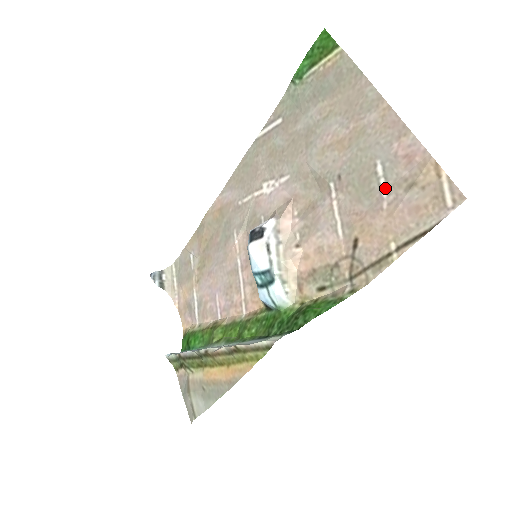
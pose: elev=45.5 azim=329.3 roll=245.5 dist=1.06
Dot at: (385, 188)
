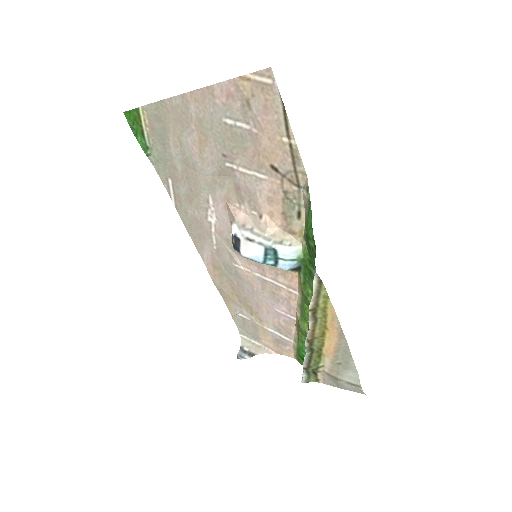
Dot at: (244, 124)
